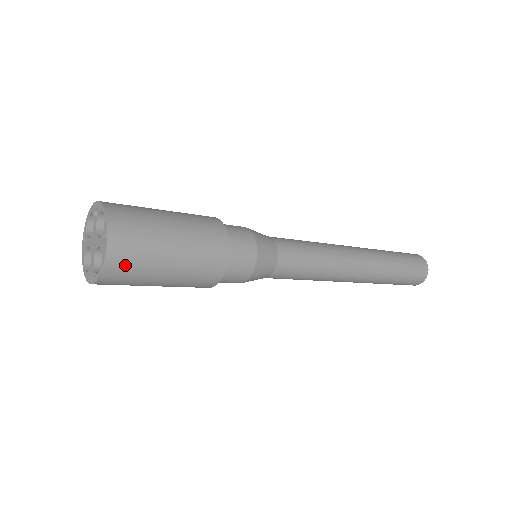
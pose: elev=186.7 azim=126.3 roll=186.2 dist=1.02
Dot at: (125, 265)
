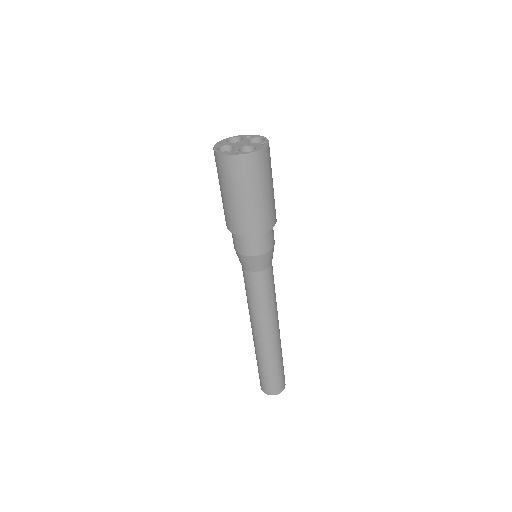
Dot at: (260, 164)
